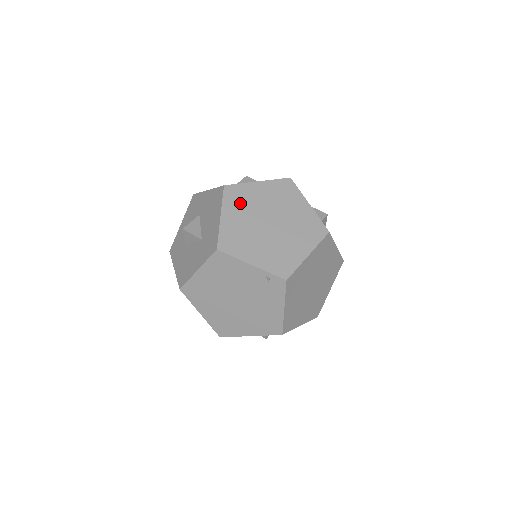
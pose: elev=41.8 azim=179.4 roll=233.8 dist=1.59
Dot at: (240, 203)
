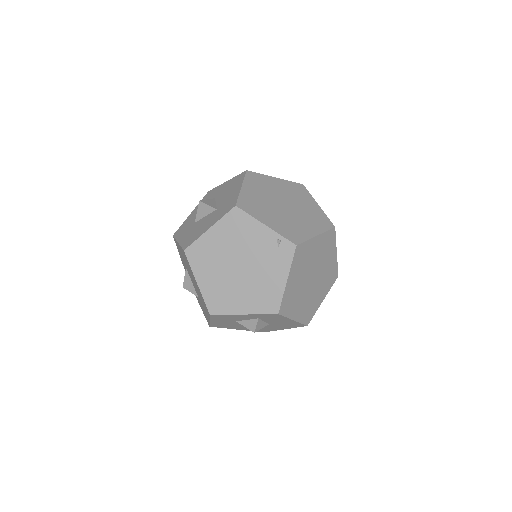
Dot at: (259, 185)
